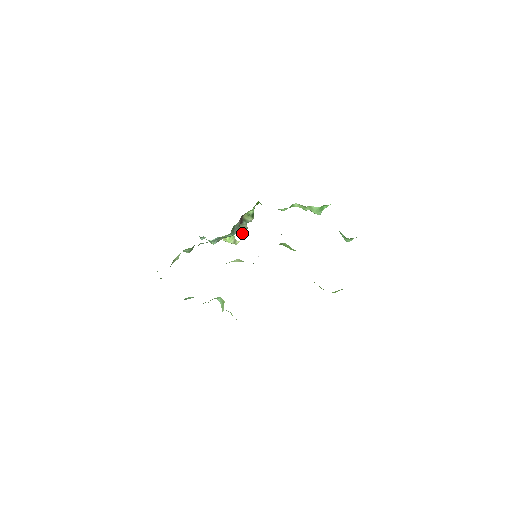
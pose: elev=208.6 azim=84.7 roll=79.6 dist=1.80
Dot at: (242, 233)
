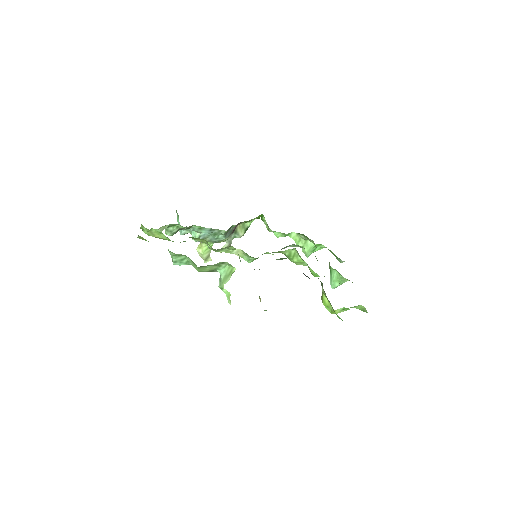
Dot at: occluded
